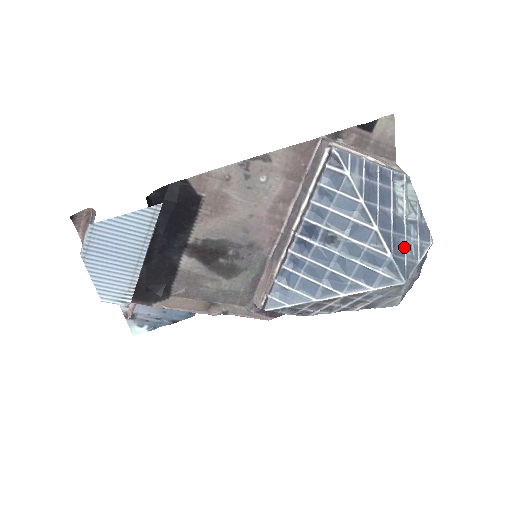
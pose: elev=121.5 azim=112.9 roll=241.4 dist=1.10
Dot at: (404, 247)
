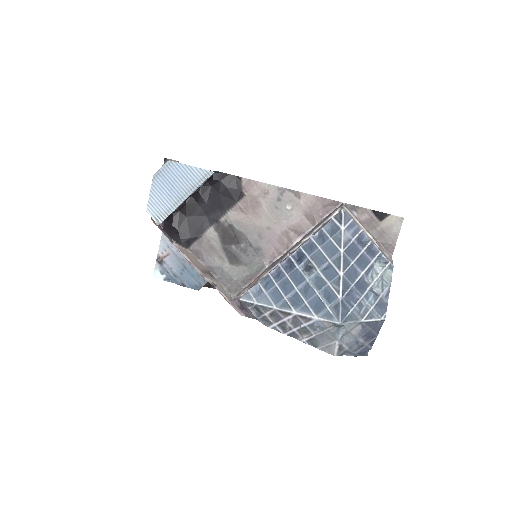
Dot at: (356, 302)
